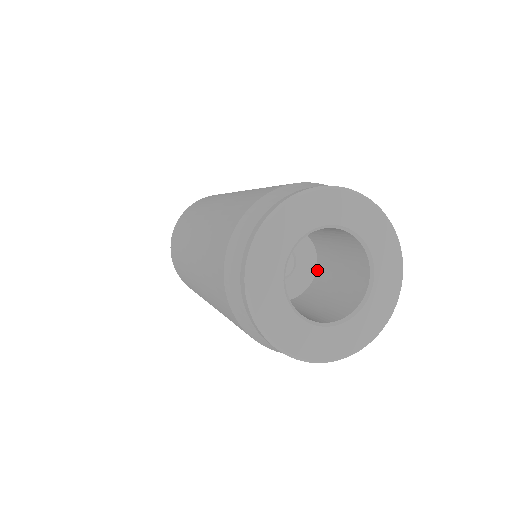
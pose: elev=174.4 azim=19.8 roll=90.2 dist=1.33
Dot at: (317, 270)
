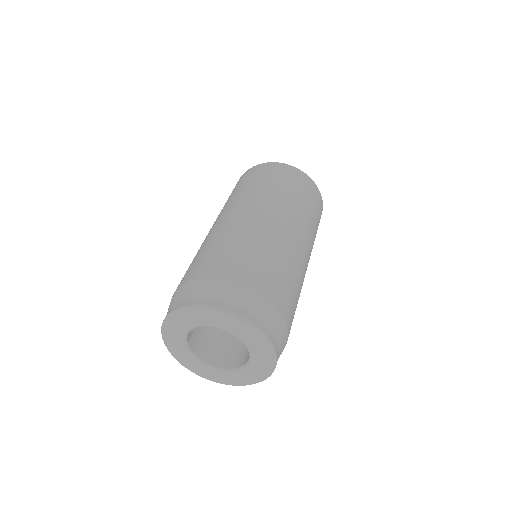
Dot at: occluded
